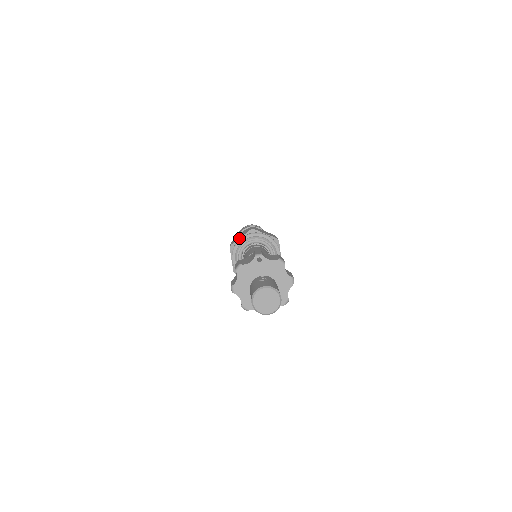
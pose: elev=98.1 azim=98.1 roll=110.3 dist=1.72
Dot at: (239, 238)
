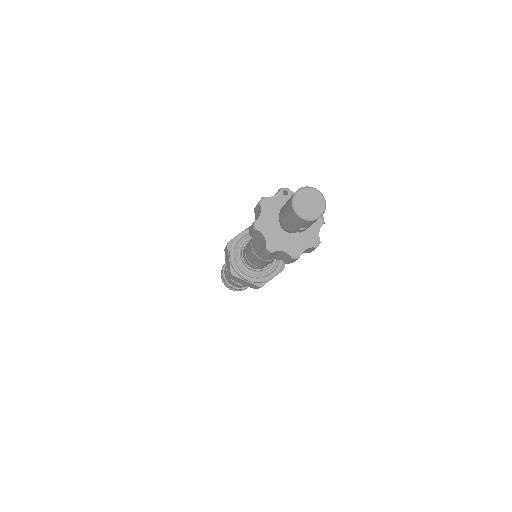
Dot at: occluded
